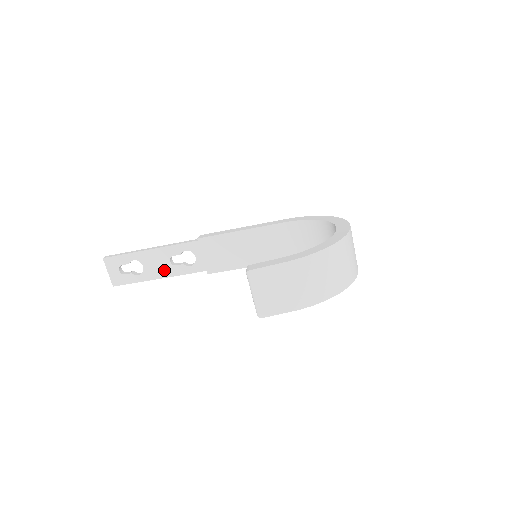
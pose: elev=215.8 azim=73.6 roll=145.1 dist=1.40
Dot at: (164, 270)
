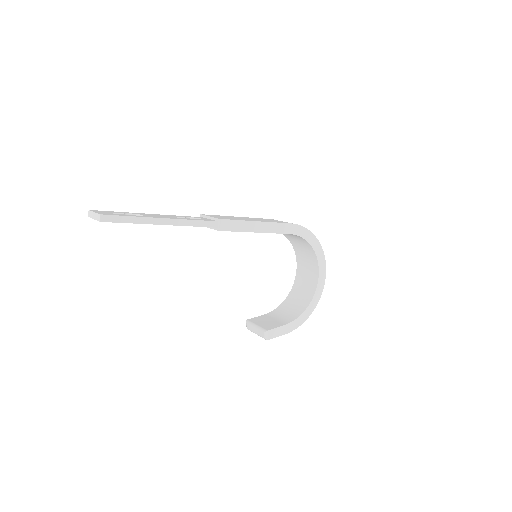
Dot at: occluded
